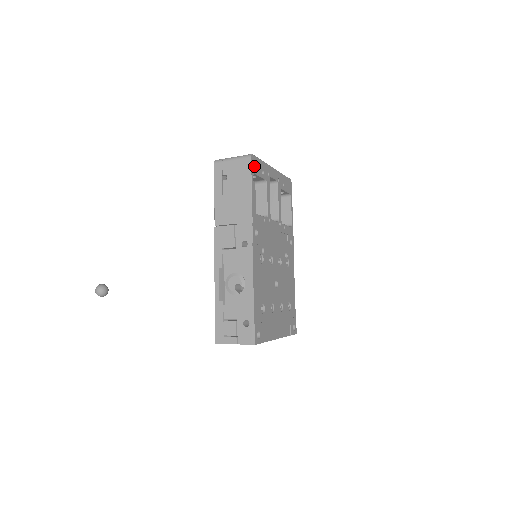
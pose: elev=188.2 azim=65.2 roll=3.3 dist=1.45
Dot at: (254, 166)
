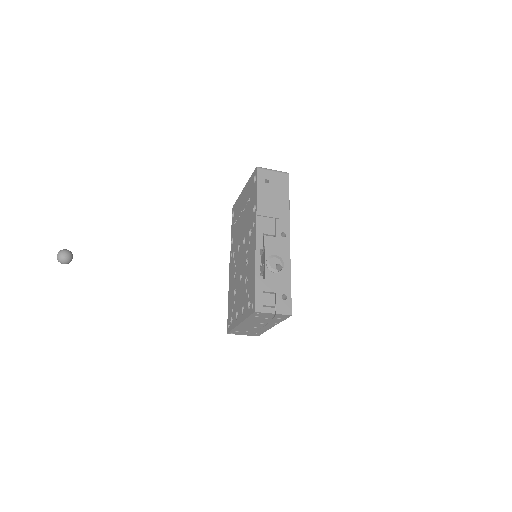
Dot at: occluded
